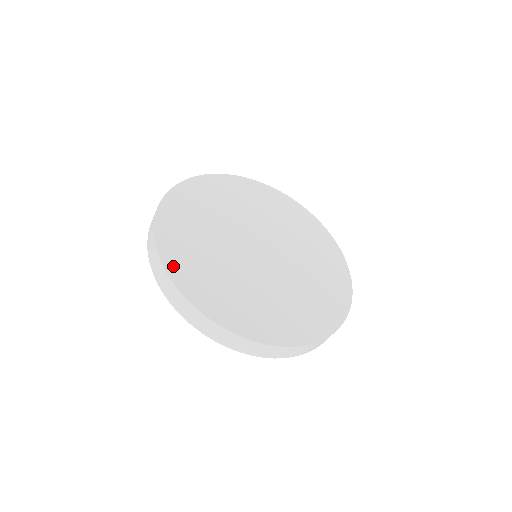
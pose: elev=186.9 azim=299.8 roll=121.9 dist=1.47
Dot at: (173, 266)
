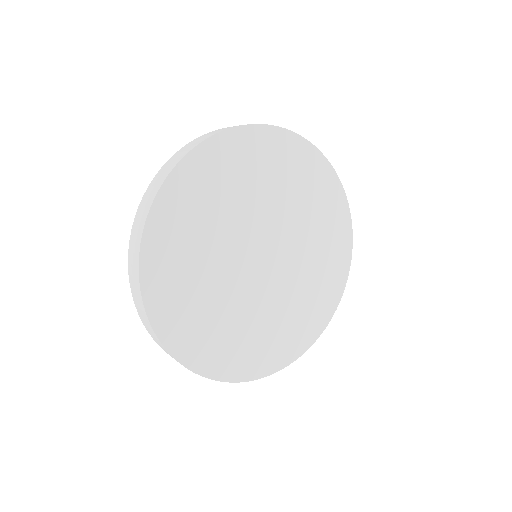
Dot at: (167, 329)
